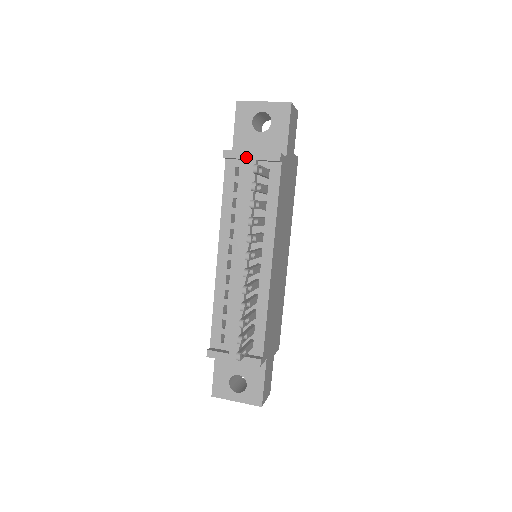
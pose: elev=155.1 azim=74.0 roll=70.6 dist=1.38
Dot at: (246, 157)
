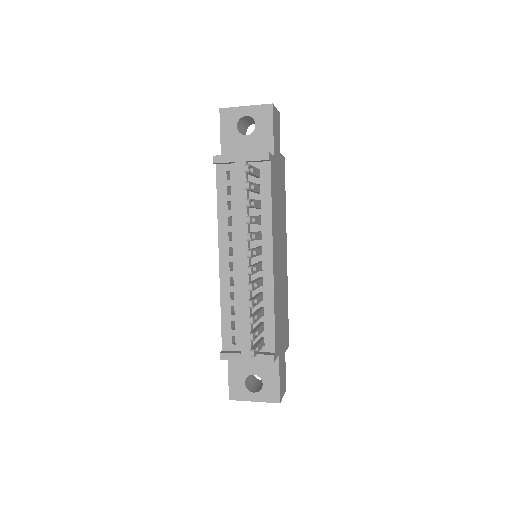
Dot at: (236, 160)
